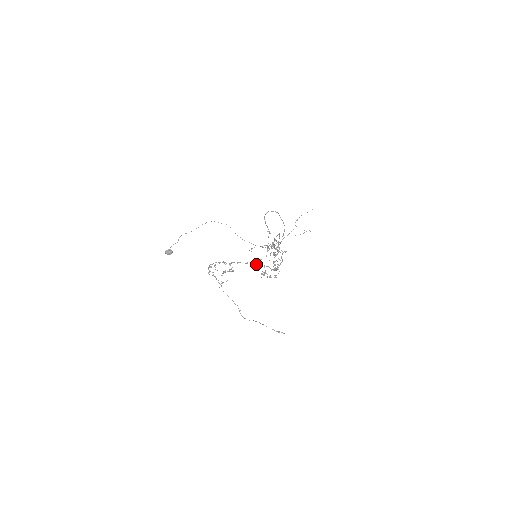
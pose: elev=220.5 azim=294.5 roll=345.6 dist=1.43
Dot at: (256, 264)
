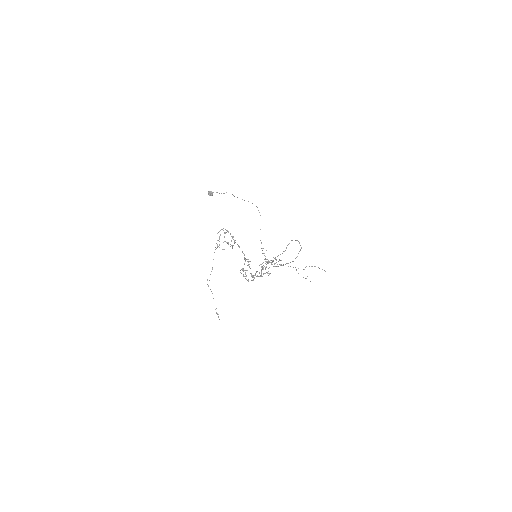
Dot at: occluded
